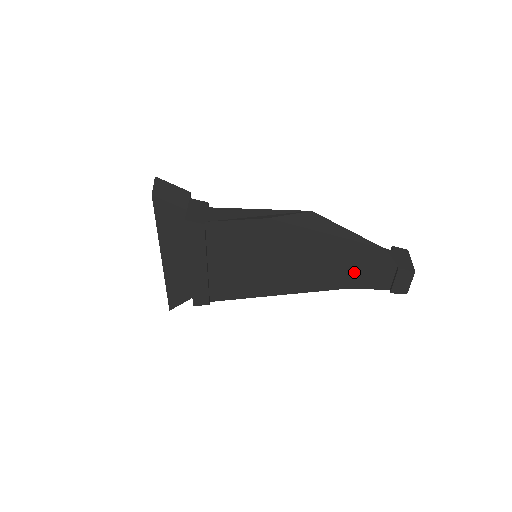
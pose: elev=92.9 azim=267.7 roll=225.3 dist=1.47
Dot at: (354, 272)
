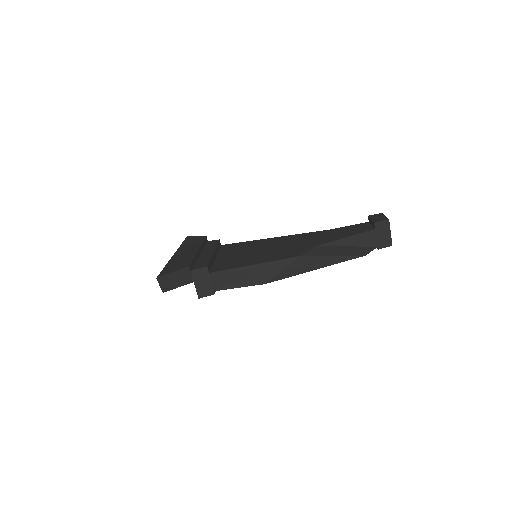
Dot at: occluded
